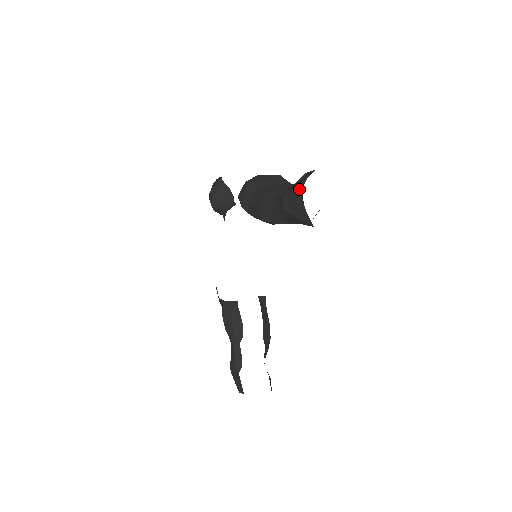
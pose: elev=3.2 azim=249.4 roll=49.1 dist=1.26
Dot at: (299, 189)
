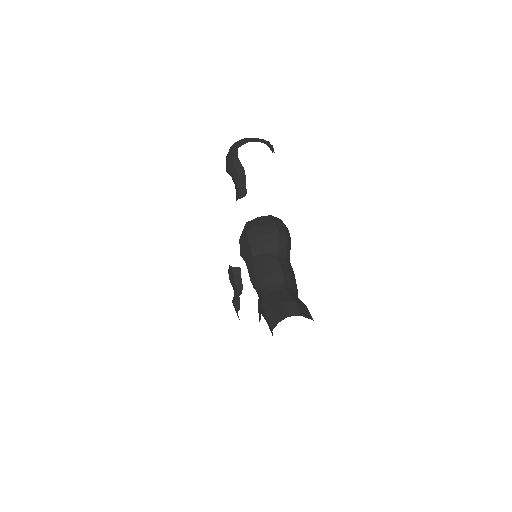
Dot at: (271, 327)
